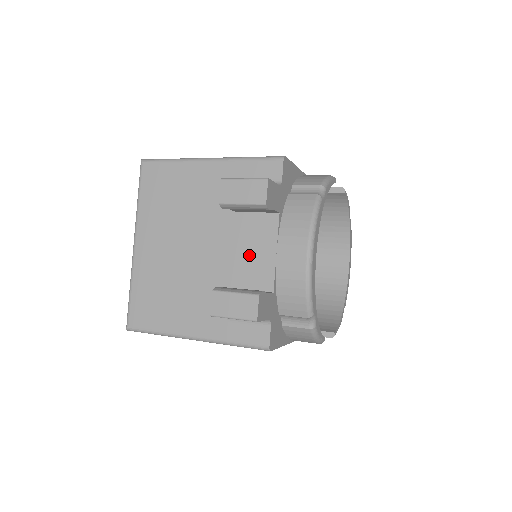
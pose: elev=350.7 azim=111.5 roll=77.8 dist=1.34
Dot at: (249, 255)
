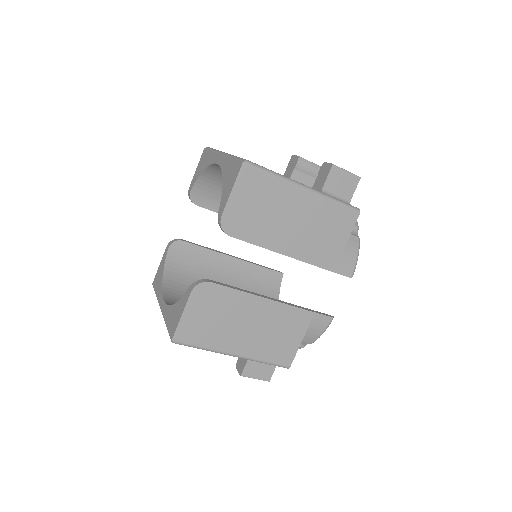
Dot at: occluded
